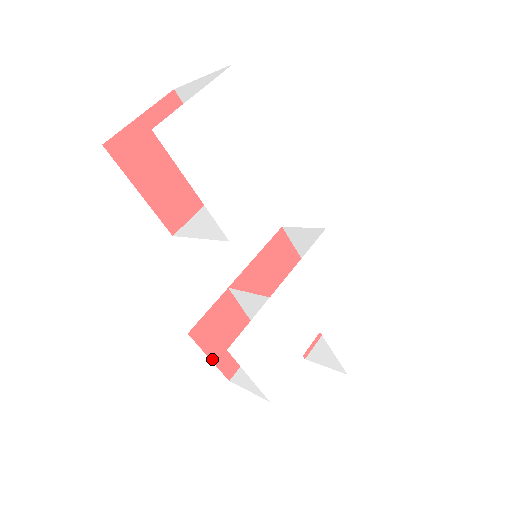
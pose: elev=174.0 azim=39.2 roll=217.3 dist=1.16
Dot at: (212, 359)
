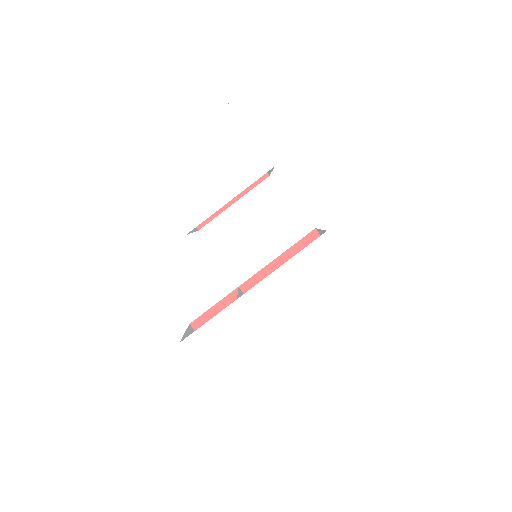
Dot at: occluded
